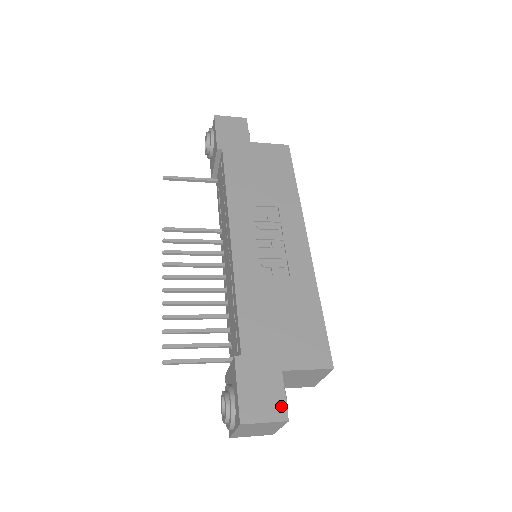
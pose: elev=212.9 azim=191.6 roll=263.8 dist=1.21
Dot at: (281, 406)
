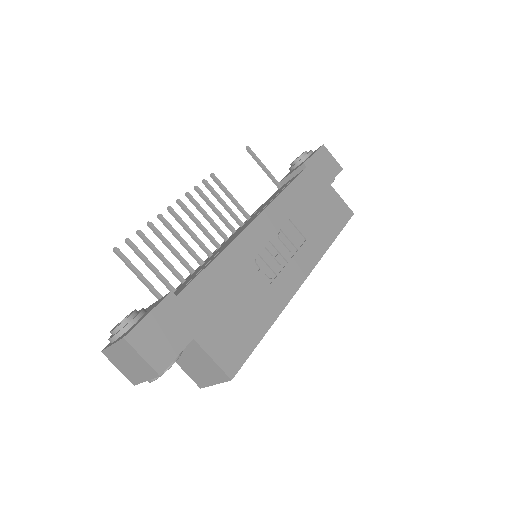
Dot at: (166, 360)
